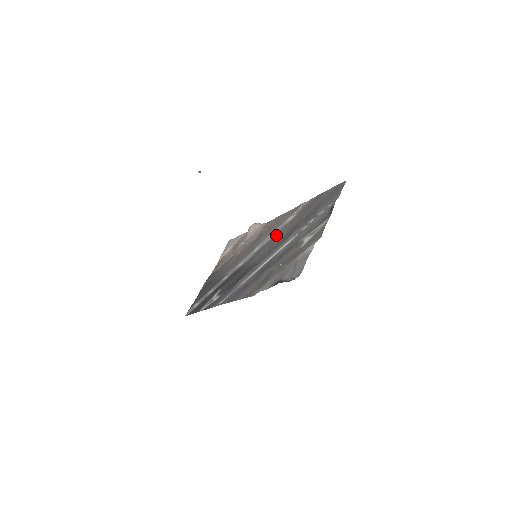
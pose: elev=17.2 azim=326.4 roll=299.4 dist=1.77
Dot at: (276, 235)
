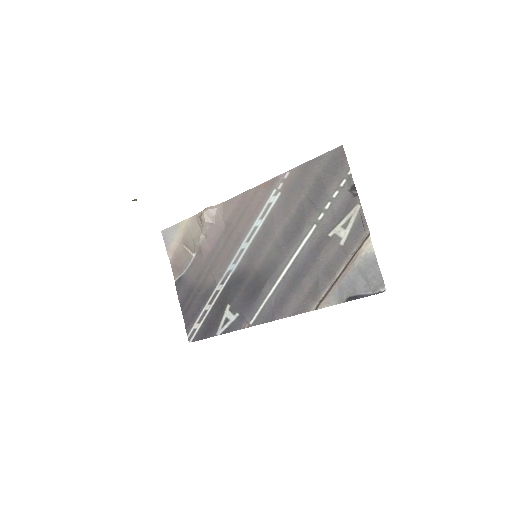
Dot at: (269, 226)
